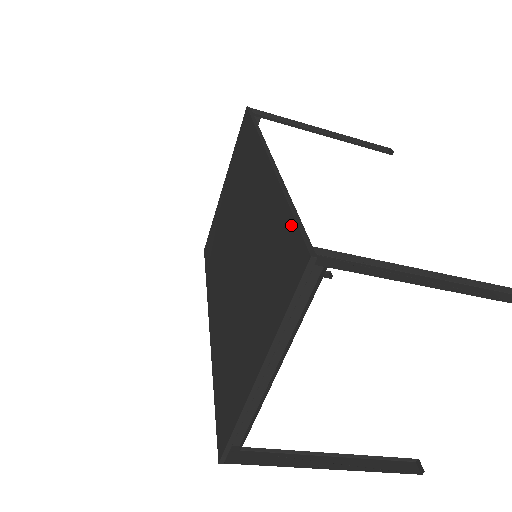
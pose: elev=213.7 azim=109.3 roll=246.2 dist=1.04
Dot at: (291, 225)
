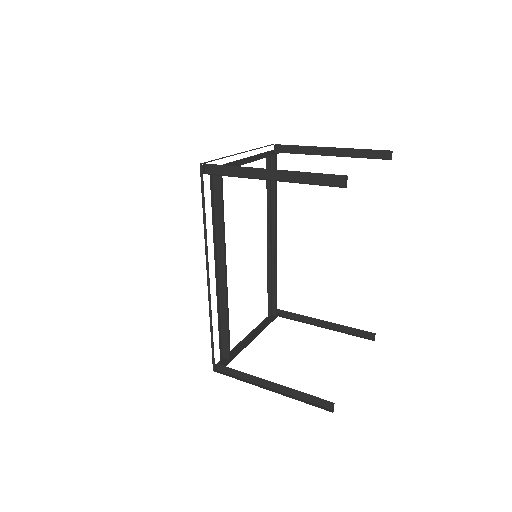
Dot at: (213, 344)
